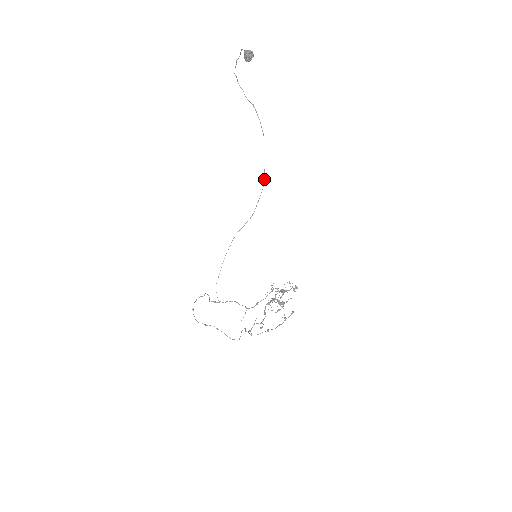
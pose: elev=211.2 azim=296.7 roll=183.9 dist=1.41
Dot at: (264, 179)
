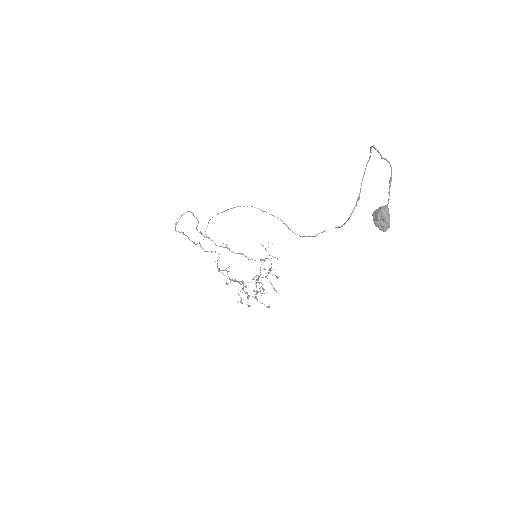
Dot at: (311, 236)
